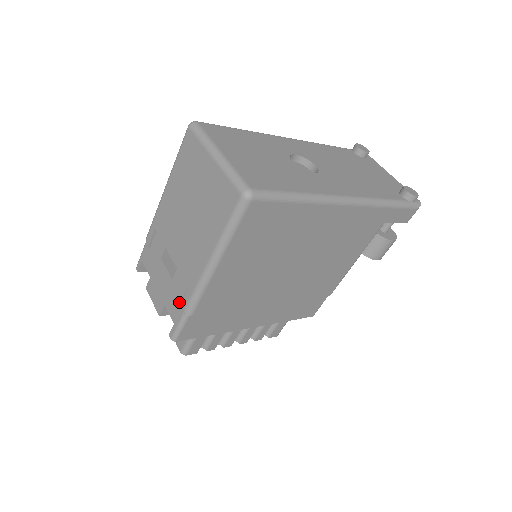
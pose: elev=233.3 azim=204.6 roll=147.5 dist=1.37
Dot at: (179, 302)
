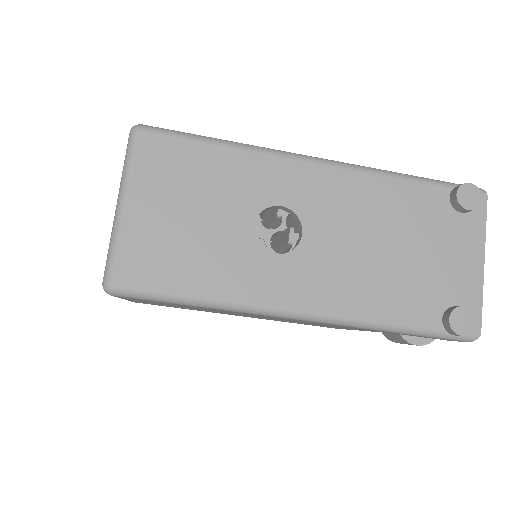
Dot at: occluded
